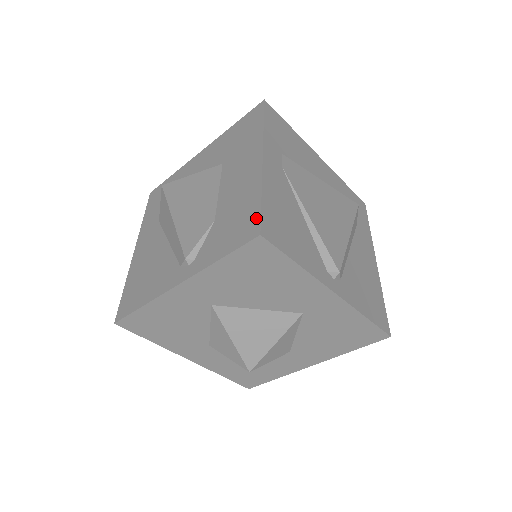
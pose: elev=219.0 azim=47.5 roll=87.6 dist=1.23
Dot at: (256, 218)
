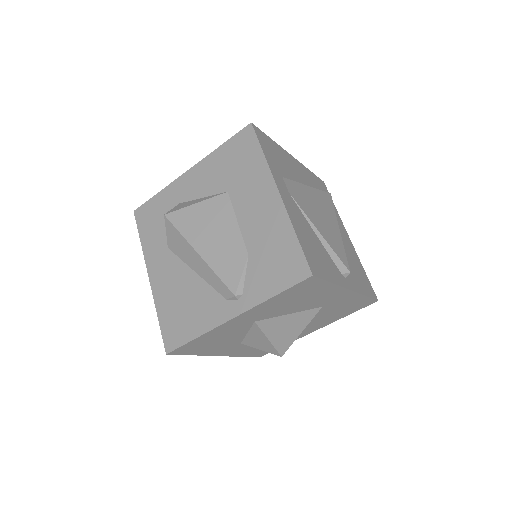
Dot at: (301, 258)
